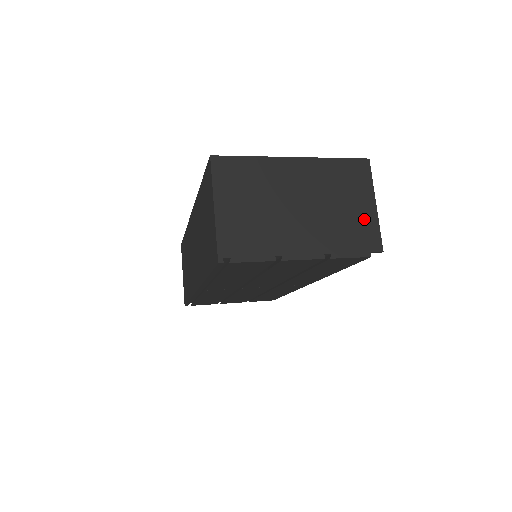
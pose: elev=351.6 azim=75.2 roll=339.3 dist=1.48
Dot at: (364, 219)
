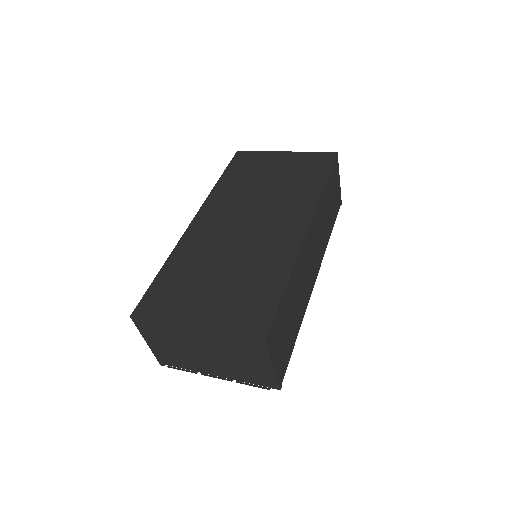
Dot at: (262, 372)
